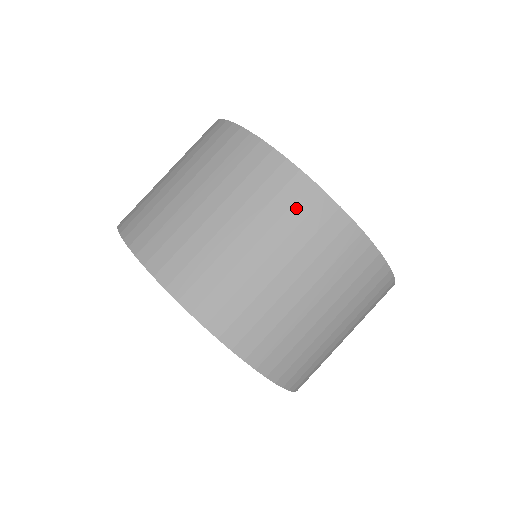
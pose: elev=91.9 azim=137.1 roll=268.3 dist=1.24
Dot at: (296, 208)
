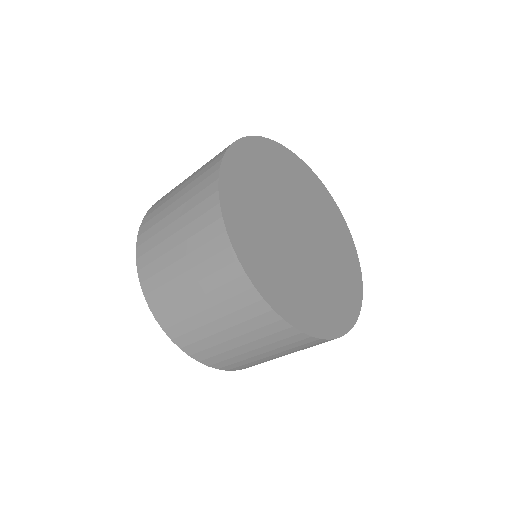
Dot at: (222, 273)
